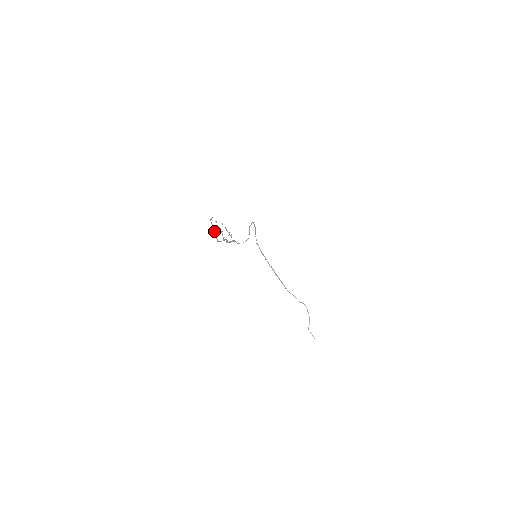
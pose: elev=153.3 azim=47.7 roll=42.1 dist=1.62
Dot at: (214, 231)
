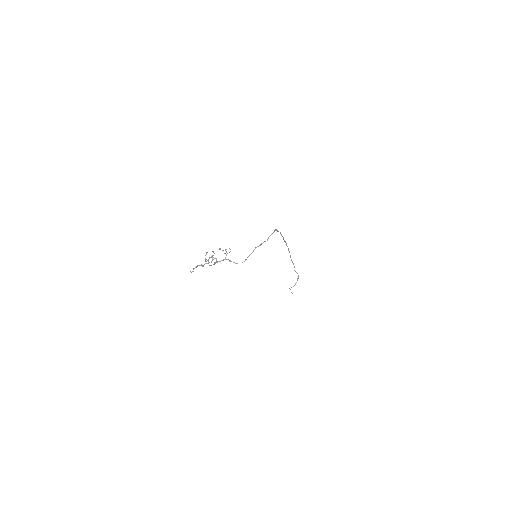
Dot at: (205, 255)
